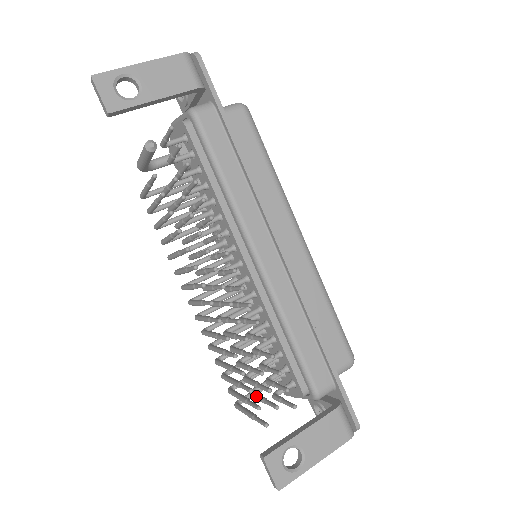
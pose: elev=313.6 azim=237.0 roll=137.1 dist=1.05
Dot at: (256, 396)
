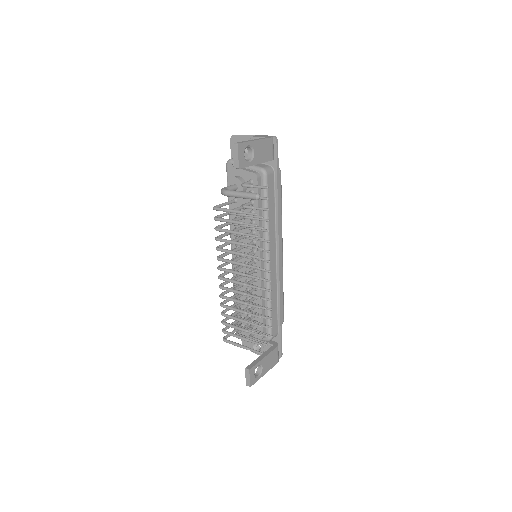
Dot at: occluded
